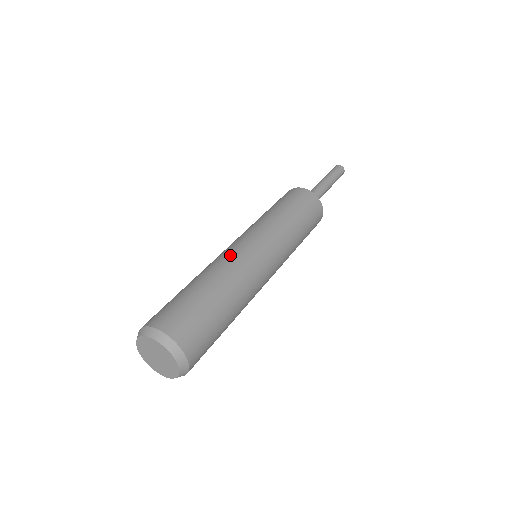
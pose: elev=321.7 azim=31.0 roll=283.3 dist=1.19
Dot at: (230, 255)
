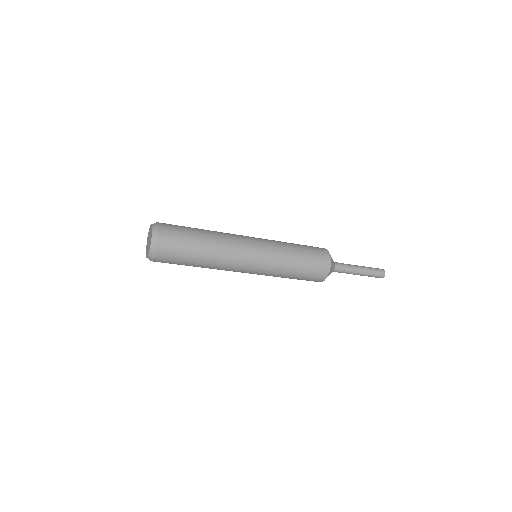
Dot at: occluded
